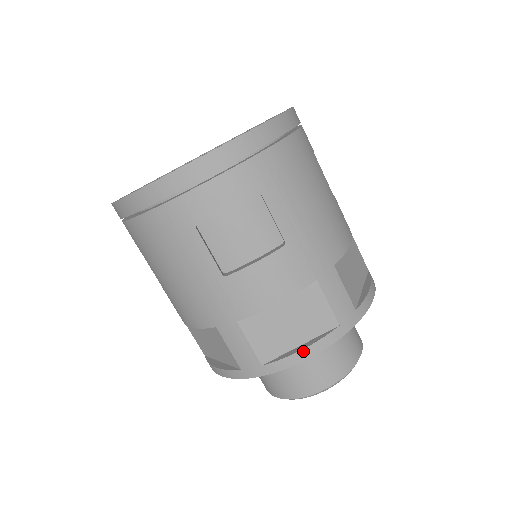
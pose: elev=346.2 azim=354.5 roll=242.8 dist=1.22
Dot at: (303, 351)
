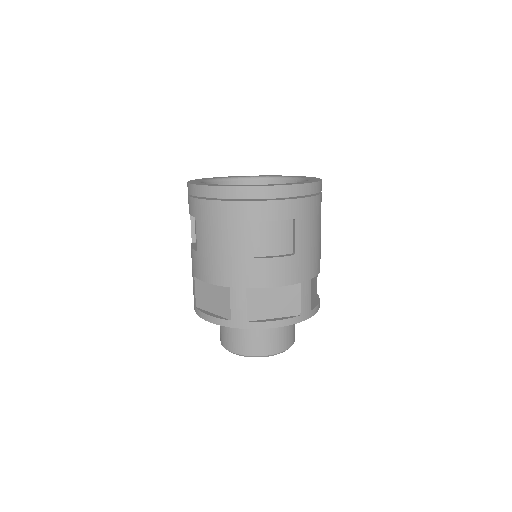
Dot at: (276, 322)
